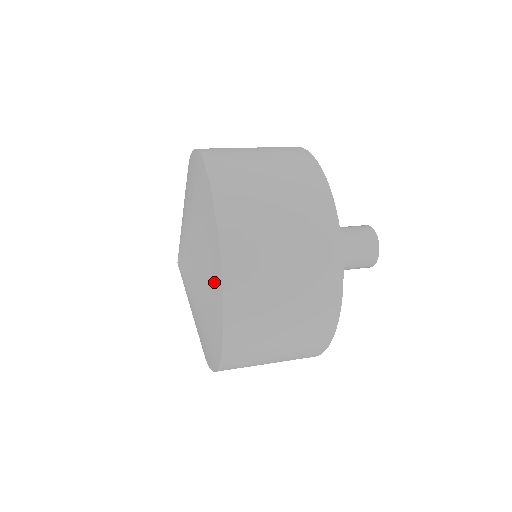
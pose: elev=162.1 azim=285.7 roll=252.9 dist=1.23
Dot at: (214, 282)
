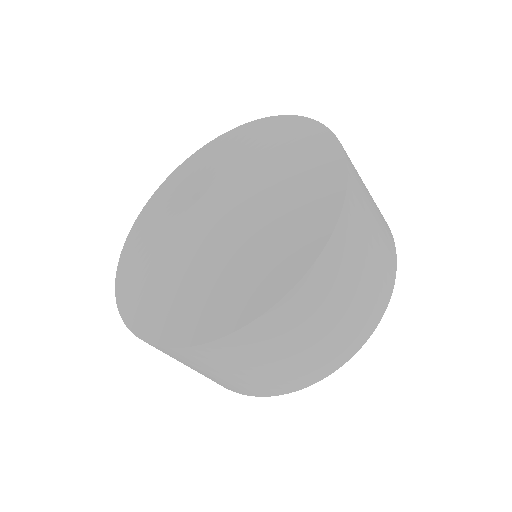
Dot at: (320, 203)
